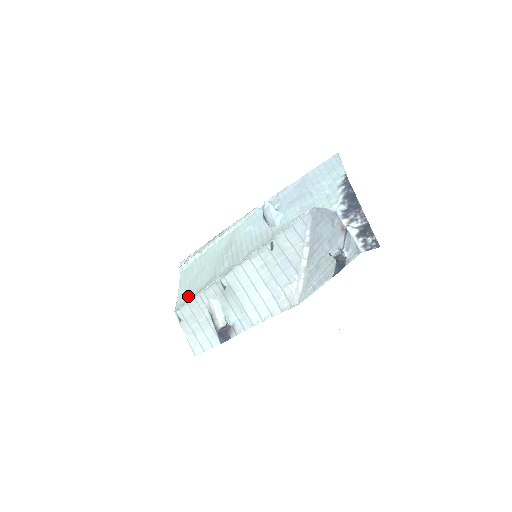
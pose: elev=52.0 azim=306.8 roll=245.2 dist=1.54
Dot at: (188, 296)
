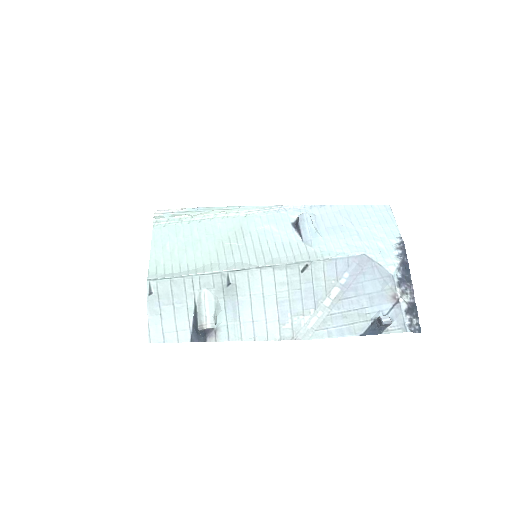
Dot at: (171, 268)
